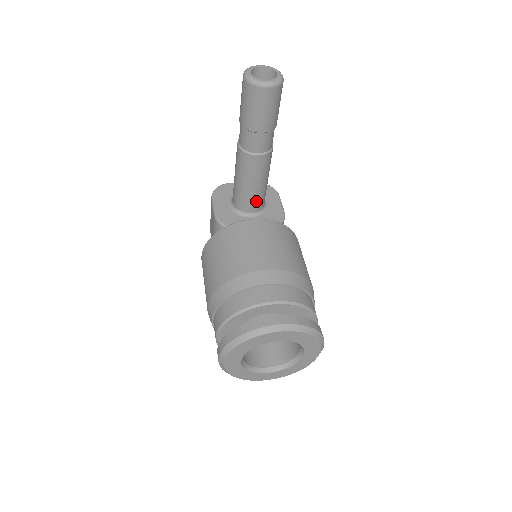
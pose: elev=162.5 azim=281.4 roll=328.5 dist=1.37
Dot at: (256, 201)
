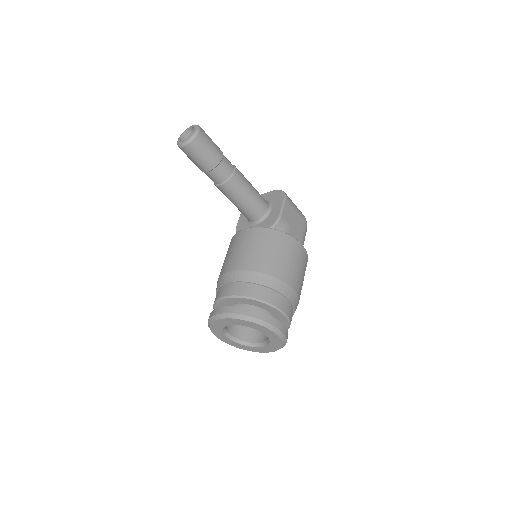
Dot at: (251, 213)
